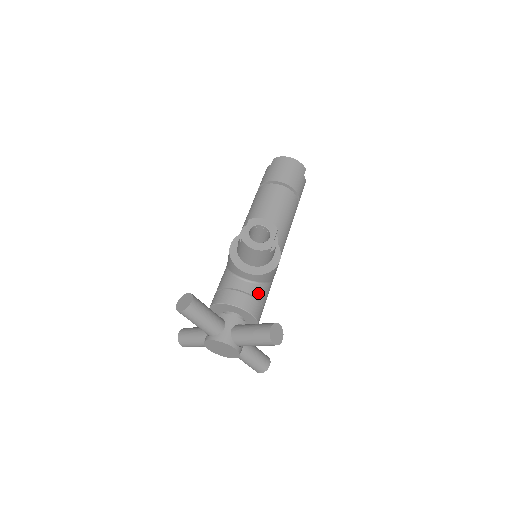
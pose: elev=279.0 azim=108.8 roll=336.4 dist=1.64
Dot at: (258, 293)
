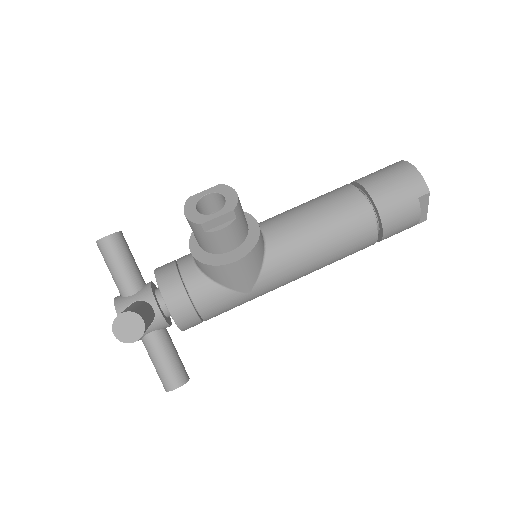
Dot at: (195, 286)
